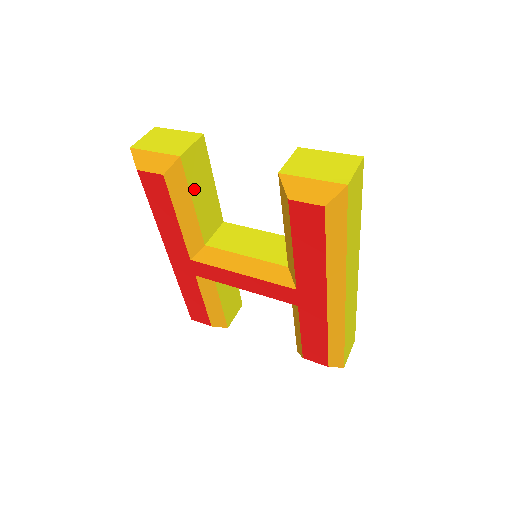
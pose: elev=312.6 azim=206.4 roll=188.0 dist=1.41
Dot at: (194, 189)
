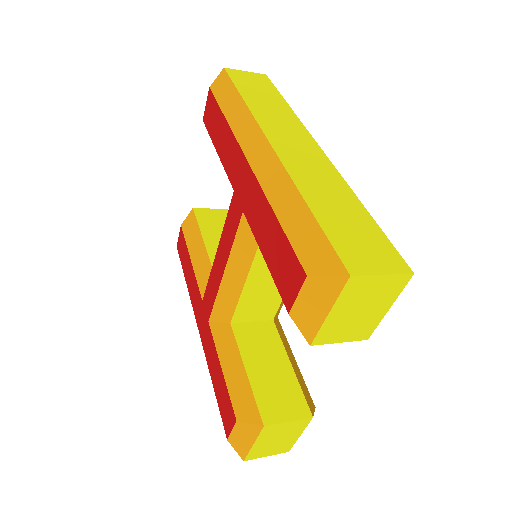
Dot at: (207, 233)
